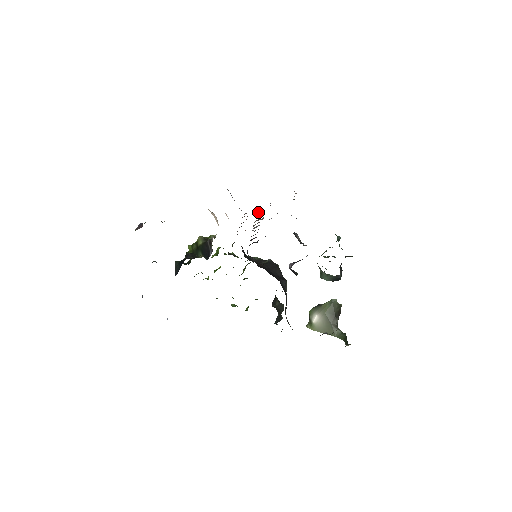
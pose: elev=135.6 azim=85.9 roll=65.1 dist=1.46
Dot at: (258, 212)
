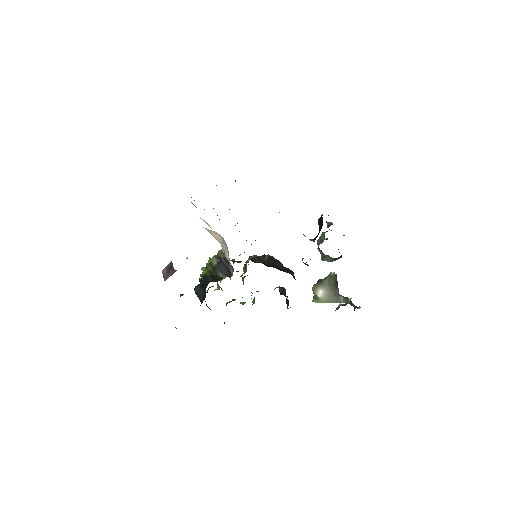
Dot at: occluded
